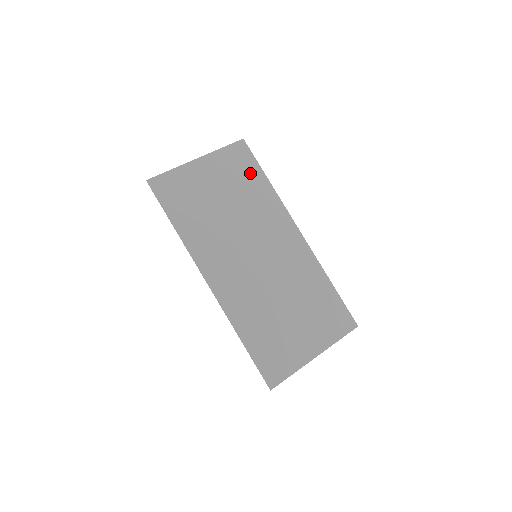
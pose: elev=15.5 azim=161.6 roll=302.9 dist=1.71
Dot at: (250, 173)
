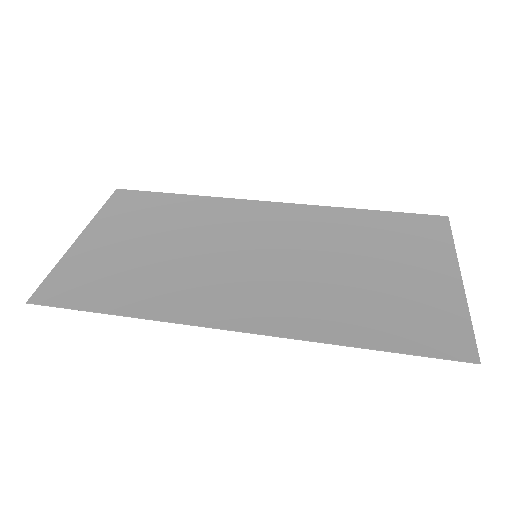
Dot at: (157, 204)
